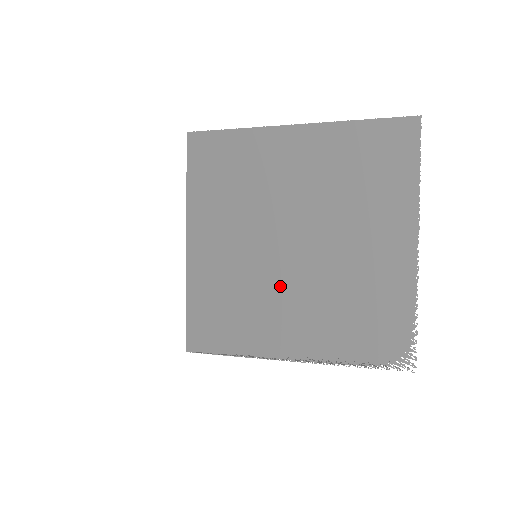
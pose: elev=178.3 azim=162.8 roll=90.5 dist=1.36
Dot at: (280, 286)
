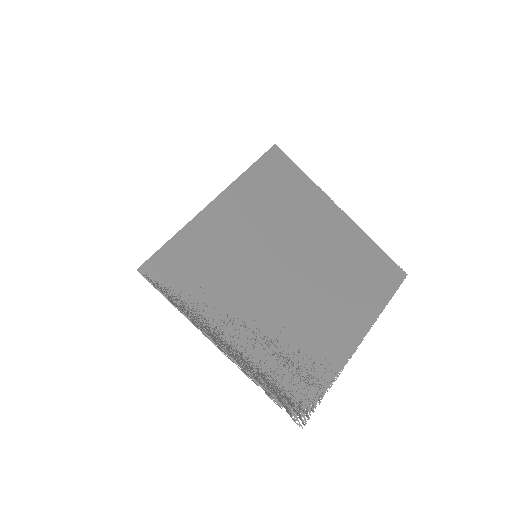
Dot at: (256, 290)
